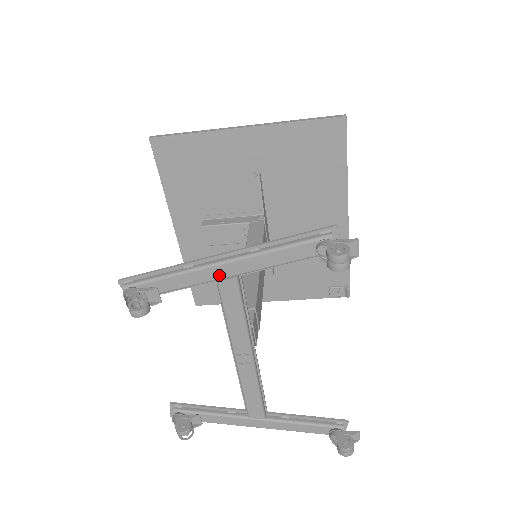
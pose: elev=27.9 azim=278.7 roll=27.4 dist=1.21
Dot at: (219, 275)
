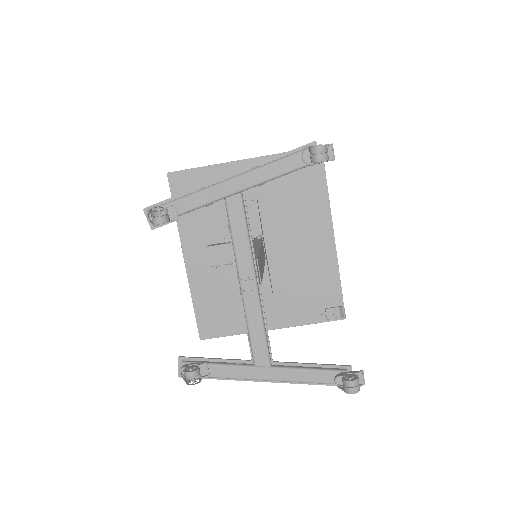
Dot at: (227, 191)
